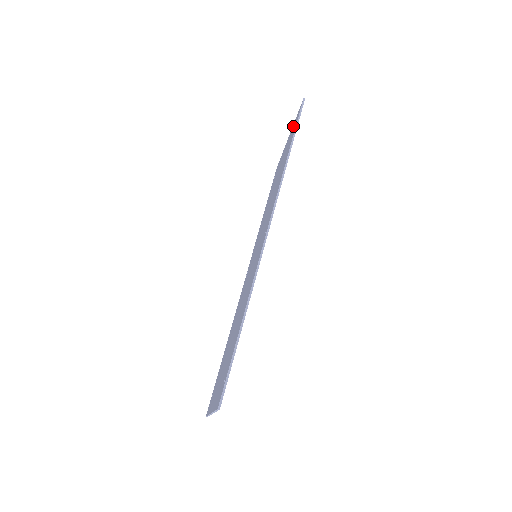
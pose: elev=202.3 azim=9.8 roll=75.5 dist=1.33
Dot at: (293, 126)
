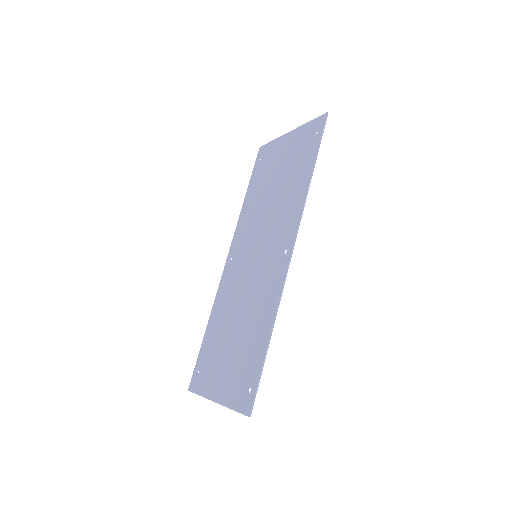
Dot at: (305, 130)
